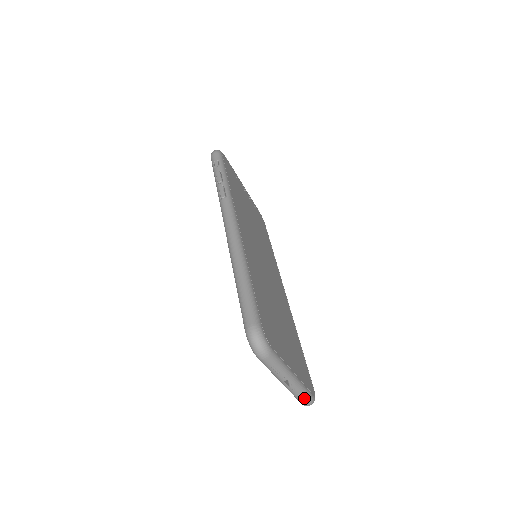
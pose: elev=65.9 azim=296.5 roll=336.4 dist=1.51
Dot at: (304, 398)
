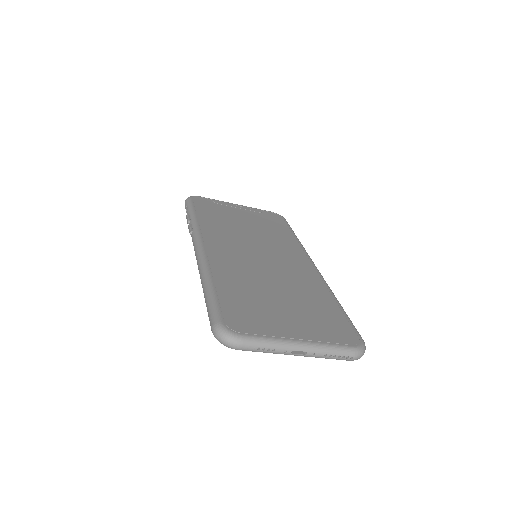
Dot at: (339, 355)
